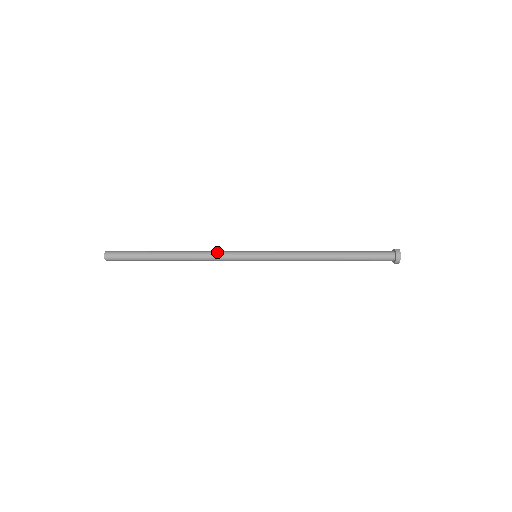
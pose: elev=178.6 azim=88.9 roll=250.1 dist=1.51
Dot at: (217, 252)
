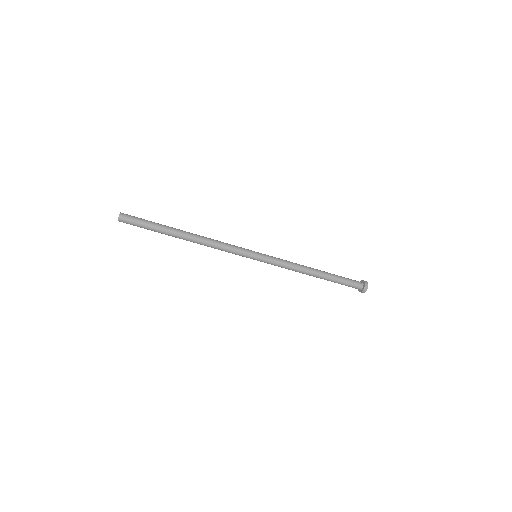
Dot at: (225, 243)
